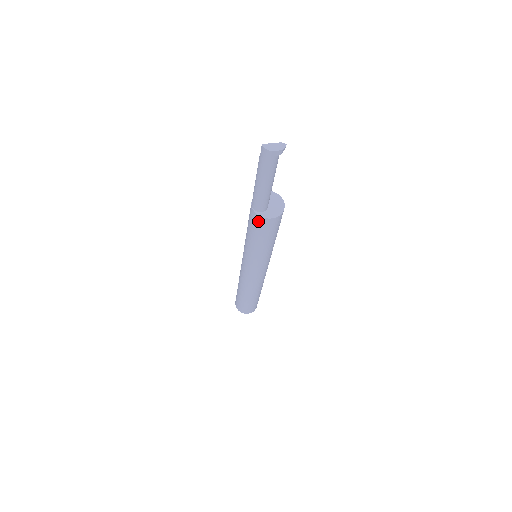
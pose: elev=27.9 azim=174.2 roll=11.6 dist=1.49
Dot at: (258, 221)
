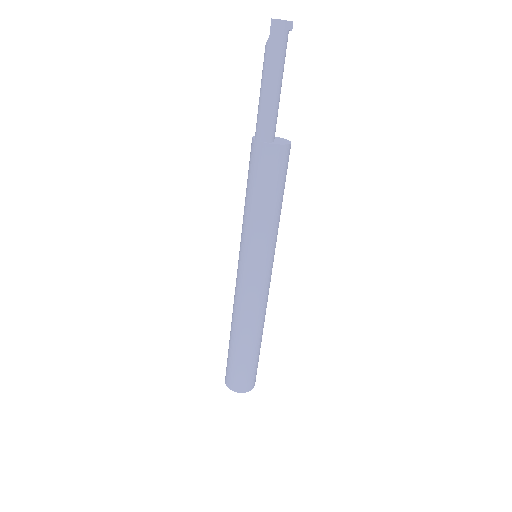
Dot at: (270, 156)
